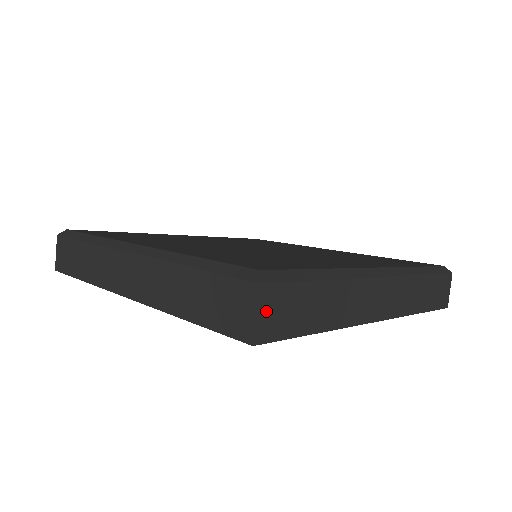
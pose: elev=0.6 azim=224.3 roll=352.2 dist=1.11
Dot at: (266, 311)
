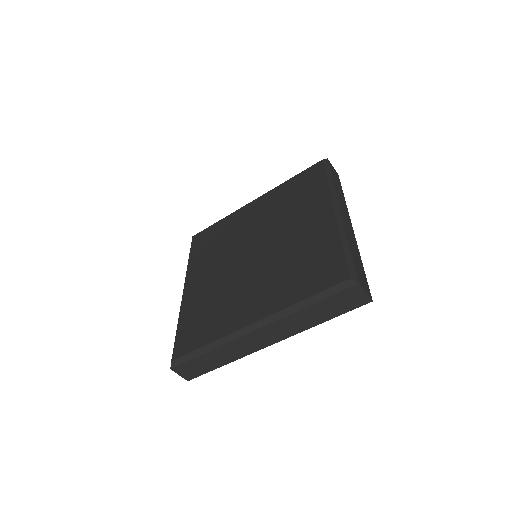
Dot at: (364, 287)
